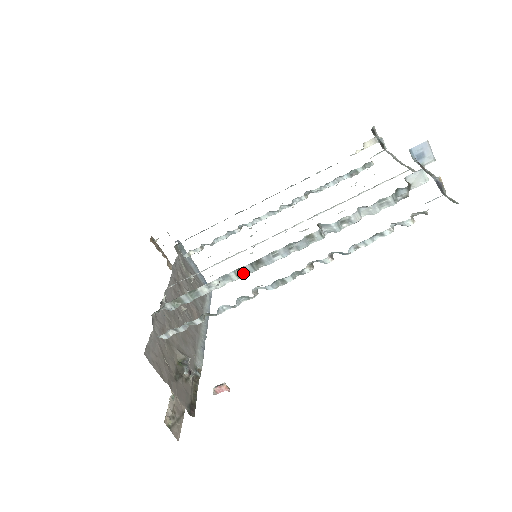
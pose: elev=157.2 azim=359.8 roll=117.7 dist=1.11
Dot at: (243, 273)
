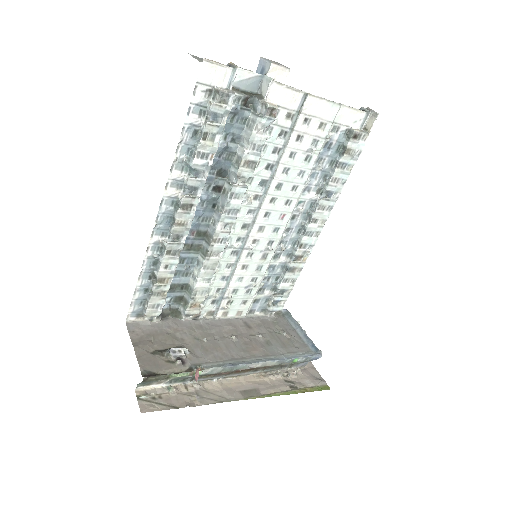
Dot at: (205, 253)
